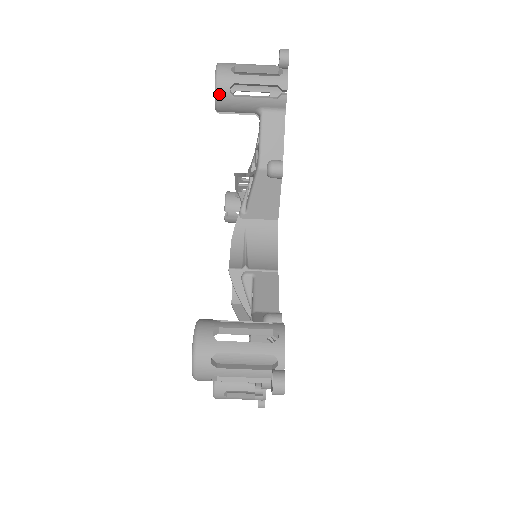
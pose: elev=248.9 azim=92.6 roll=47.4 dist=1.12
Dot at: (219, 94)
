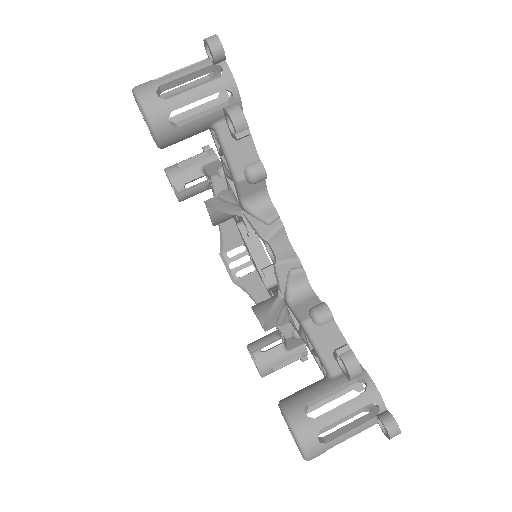
Dot at: (169, 172)
